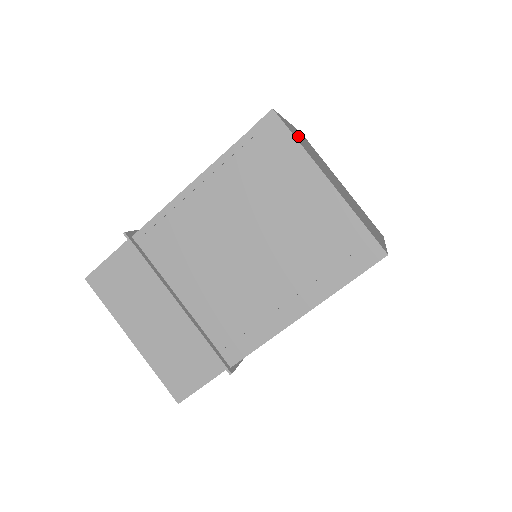
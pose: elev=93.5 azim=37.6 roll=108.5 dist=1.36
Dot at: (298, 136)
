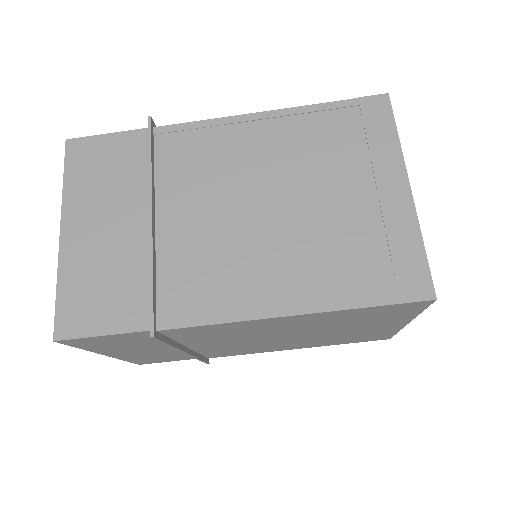
Dot at: occluded
